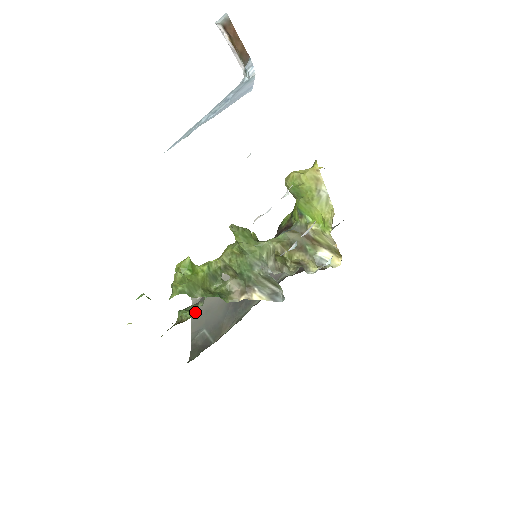
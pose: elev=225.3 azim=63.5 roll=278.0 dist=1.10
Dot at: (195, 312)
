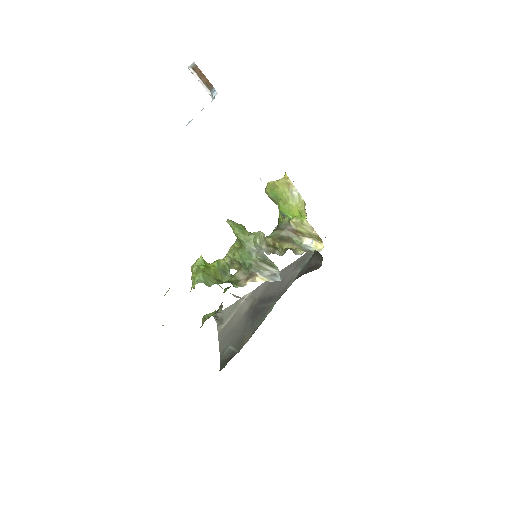
Dot at: (215, 312)
